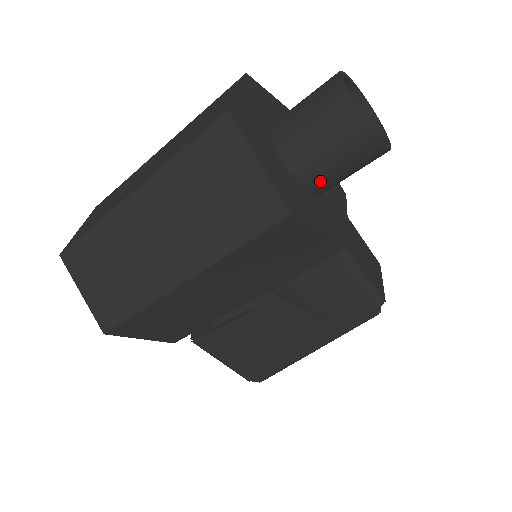
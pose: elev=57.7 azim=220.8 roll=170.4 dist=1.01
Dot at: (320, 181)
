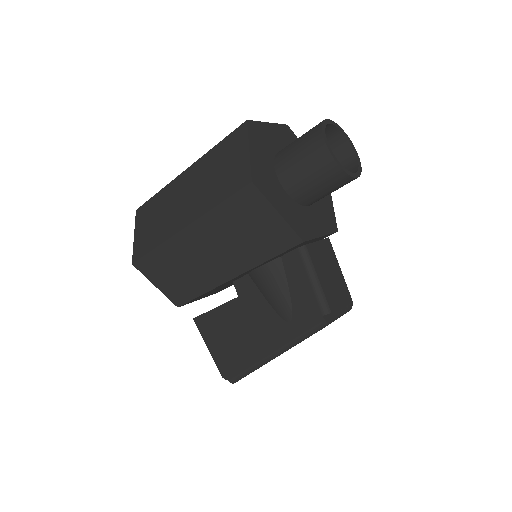
Dot at: (295, 185)
